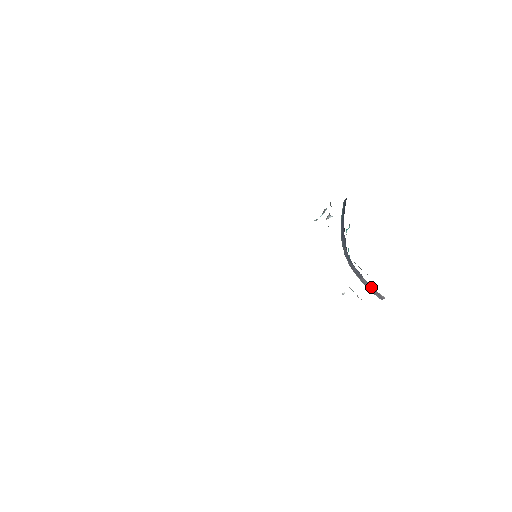
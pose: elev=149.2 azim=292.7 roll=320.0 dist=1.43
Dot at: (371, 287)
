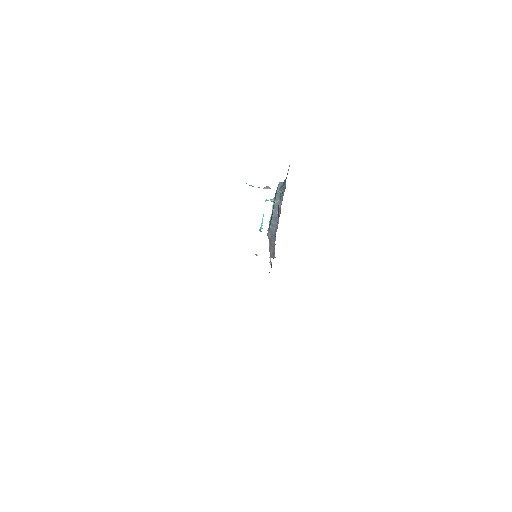
Dot at: occluded
